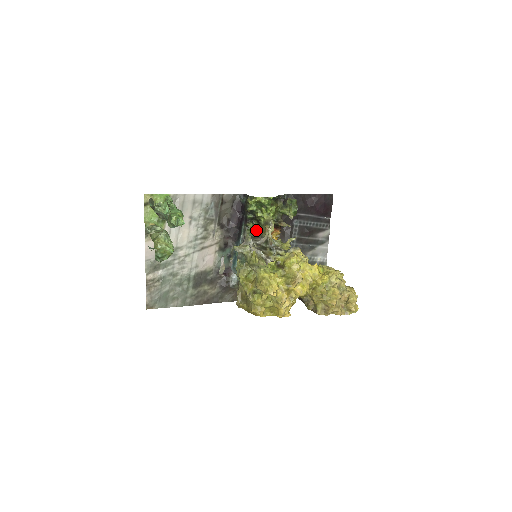
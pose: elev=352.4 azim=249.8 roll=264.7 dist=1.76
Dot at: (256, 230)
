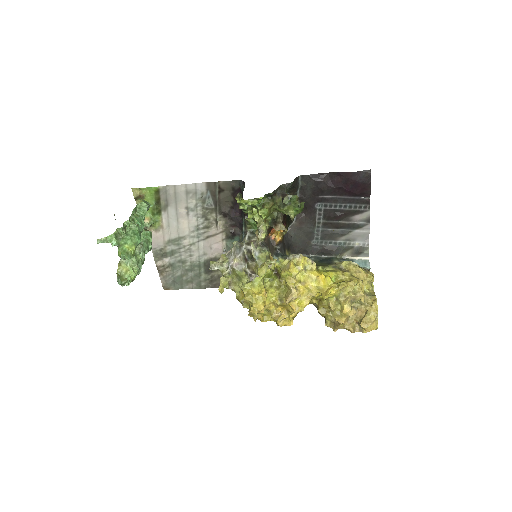
Dot at: occluded
